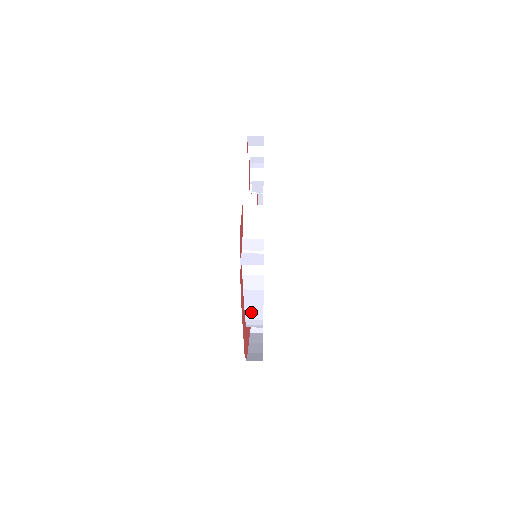
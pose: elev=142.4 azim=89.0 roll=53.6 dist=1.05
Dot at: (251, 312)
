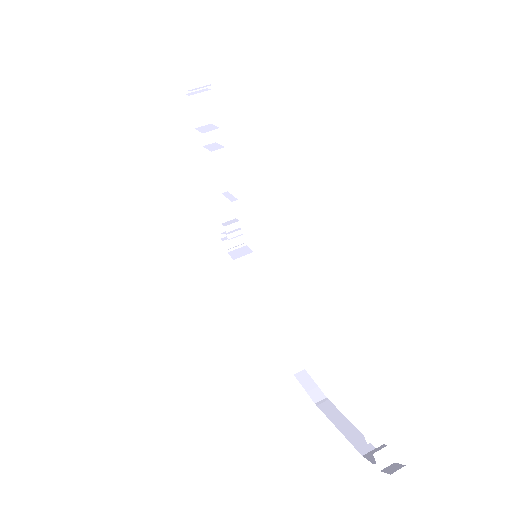
Dot at: occluded
